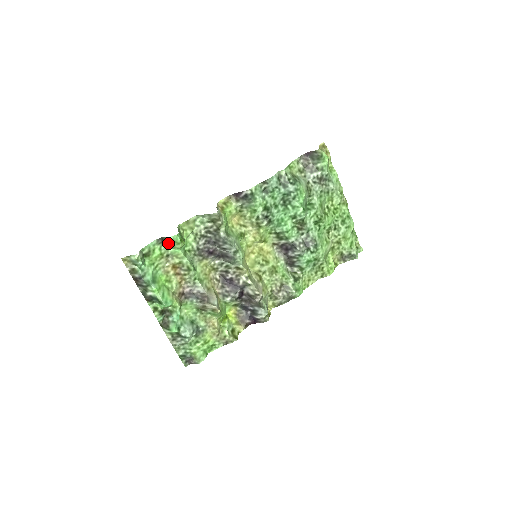
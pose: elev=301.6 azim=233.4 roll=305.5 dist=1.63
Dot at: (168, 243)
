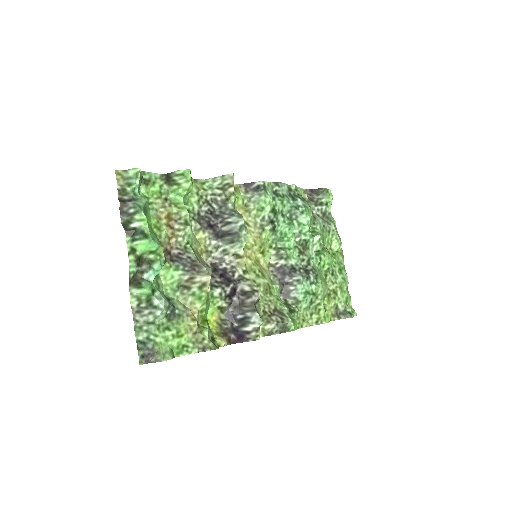
Dot at: (174, 180)
